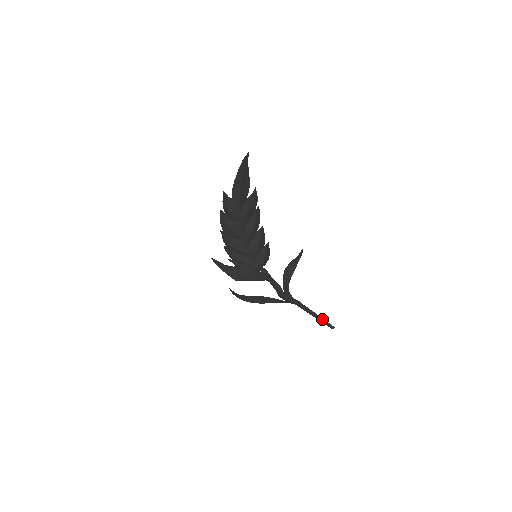
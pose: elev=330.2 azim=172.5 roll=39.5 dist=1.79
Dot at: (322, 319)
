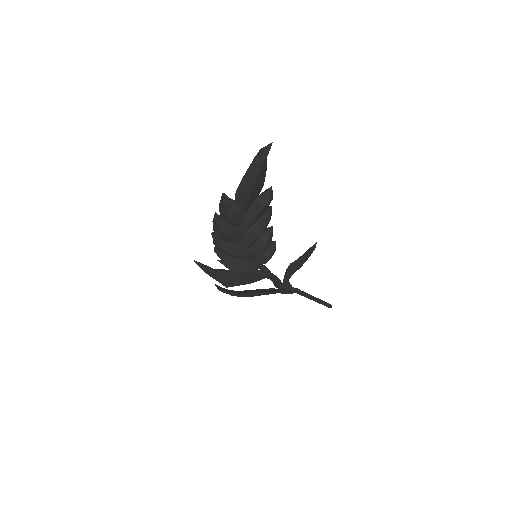
Dot at: (321, 301)
